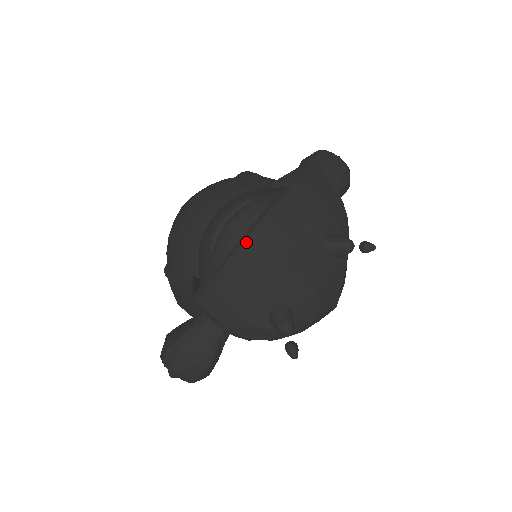
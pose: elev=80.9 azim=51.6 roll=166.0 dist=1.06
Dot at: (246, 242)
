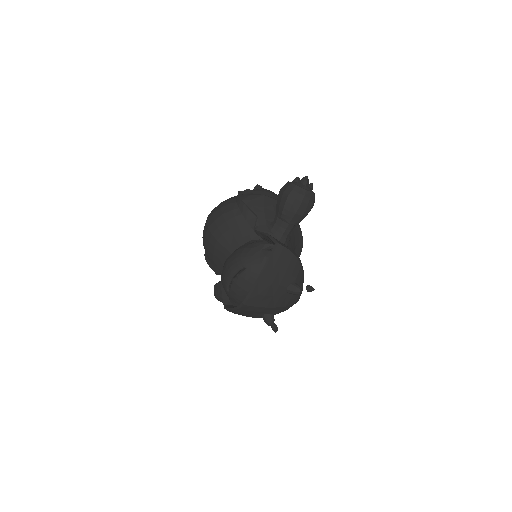
Dot at: (242, 307)
